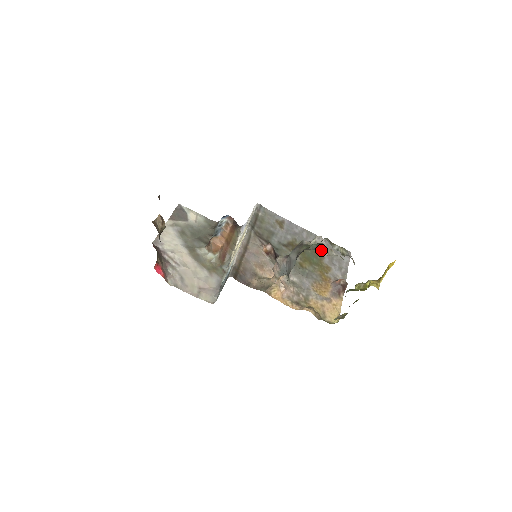
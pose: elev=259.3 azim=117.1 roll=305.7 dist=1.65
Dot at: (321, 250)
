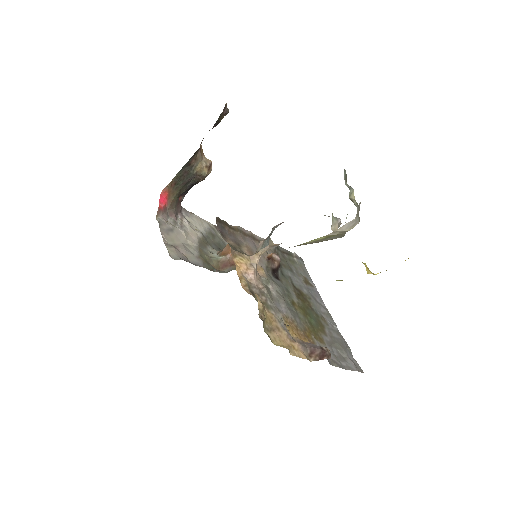
Dot at: (329, 331)
